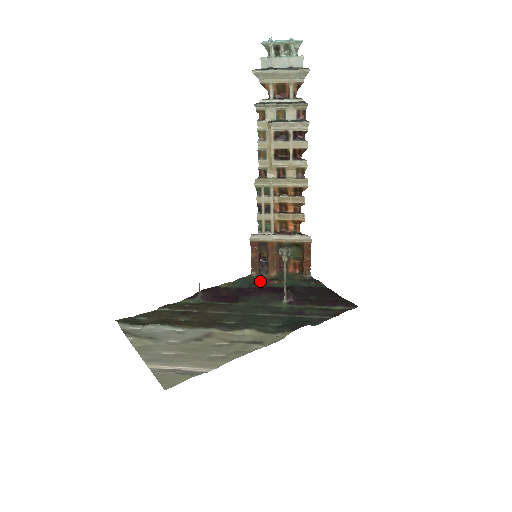
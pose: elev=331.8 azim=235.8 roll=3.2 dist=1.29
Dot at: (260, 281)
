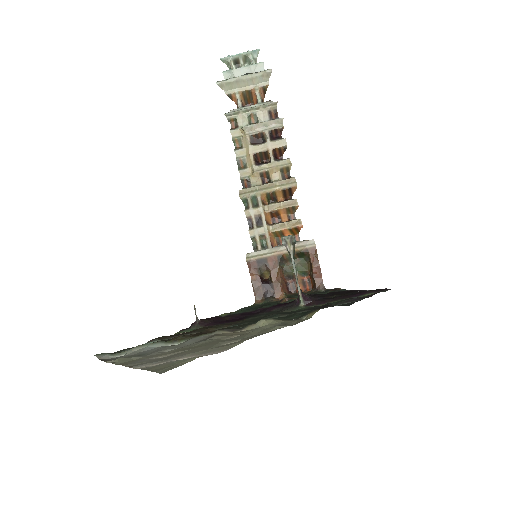
Dot at: (267, 304)
